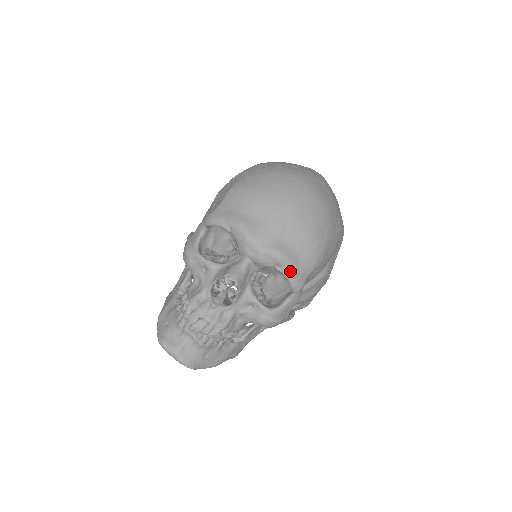
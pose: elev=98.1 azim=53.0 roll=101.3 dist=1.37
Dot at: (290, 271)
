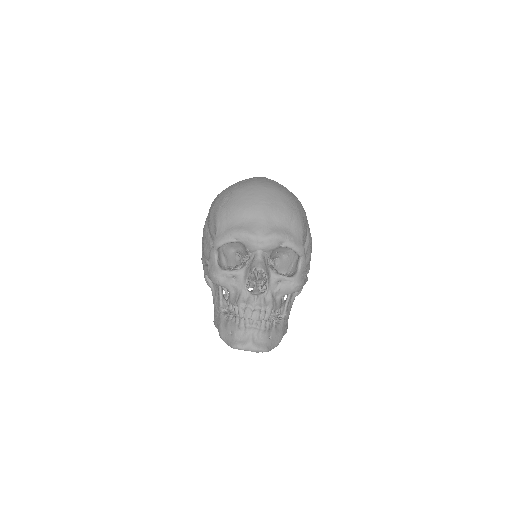
Dot at: (291, 242)
